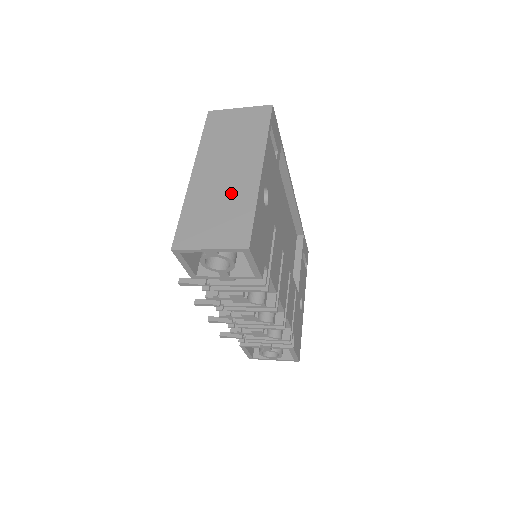
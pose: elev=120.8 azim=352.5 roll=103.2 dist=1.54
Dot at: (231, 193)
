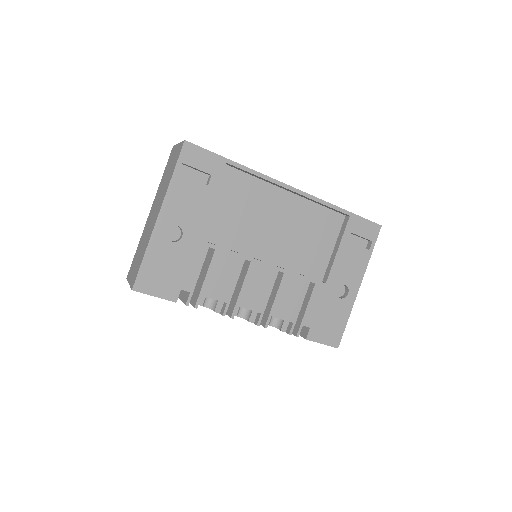
Dot at: (147, 236)
